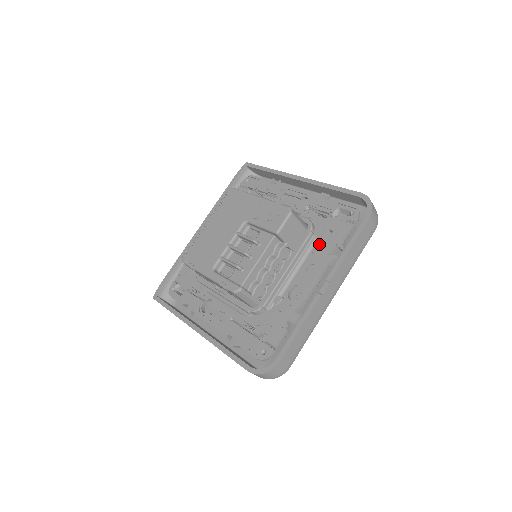
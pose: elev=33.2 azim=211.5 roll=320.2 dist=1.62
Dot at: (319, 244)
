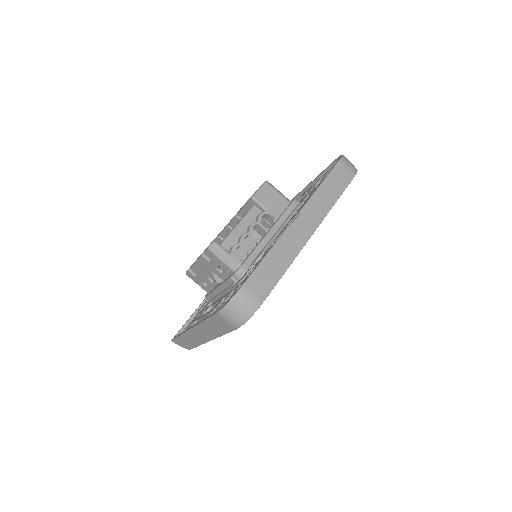
Dot at: occluded
